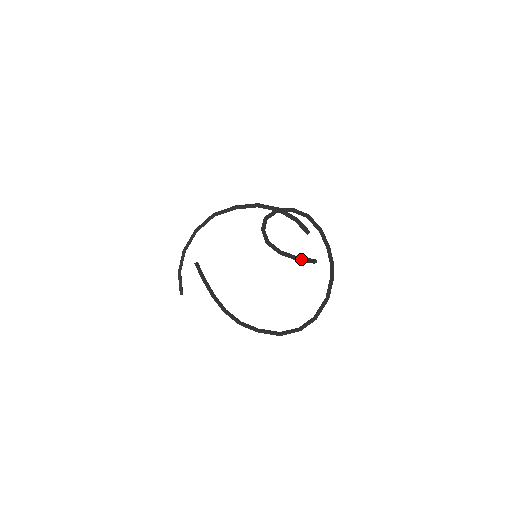
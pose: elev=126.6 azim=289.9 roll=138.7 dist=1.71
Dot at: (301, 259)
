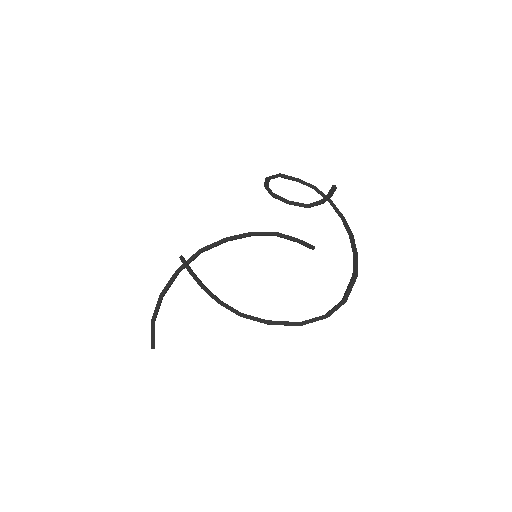
Dot at: (316, 202)
